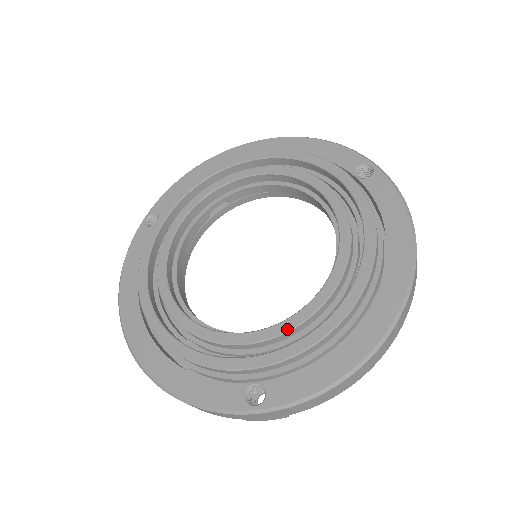
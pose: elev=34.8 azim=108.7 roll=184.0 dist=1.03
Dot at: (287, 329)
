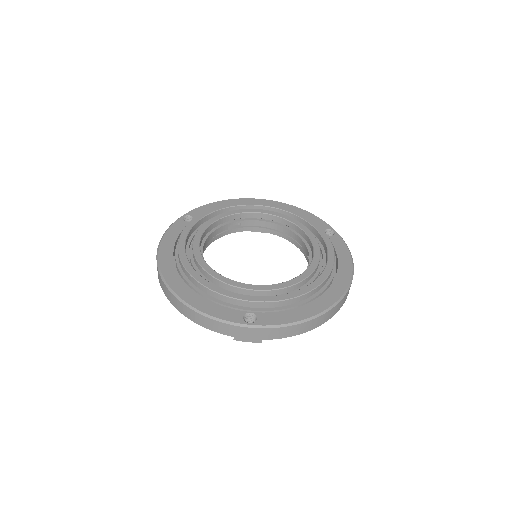
Dot at: (277, 288)
